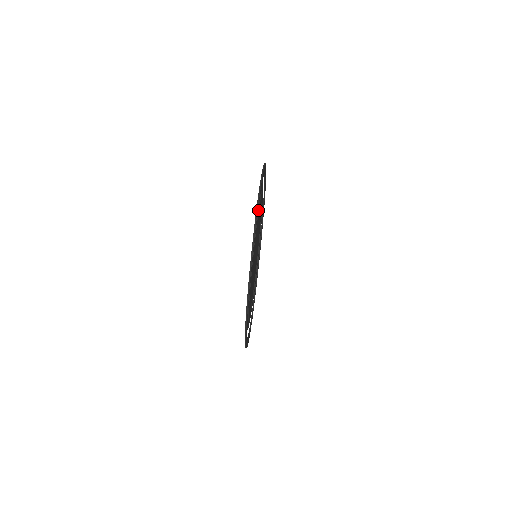
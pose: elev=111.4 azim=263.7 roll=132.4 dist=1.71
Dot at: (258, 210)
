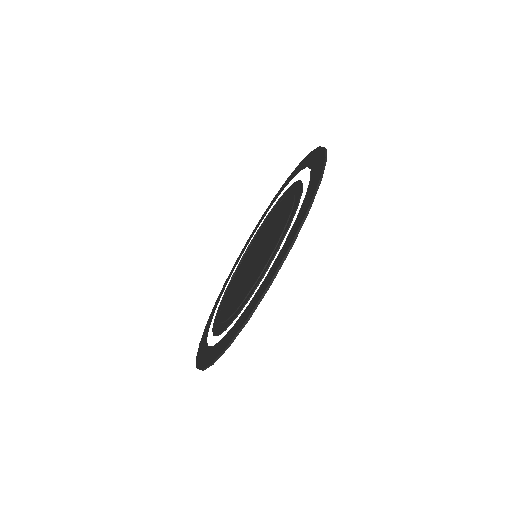
Dot at: (229, 325)
